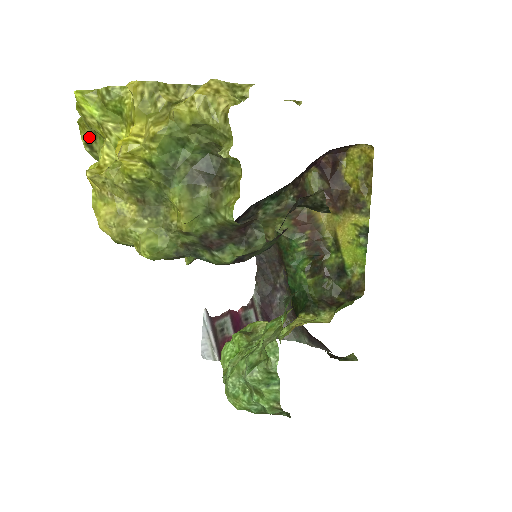
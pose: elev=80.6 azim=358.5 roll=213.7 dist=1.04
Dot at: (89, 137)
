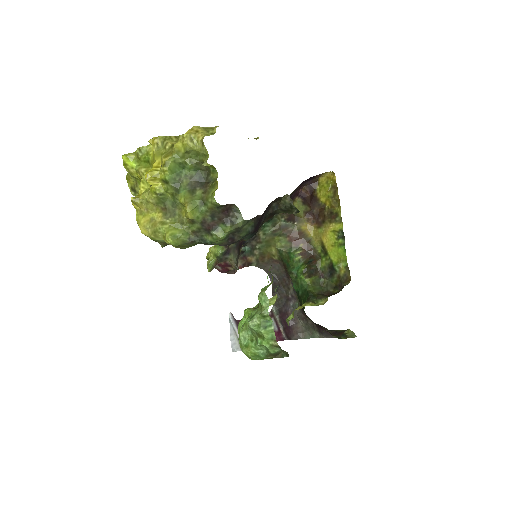
Dot at: (133, 184)
